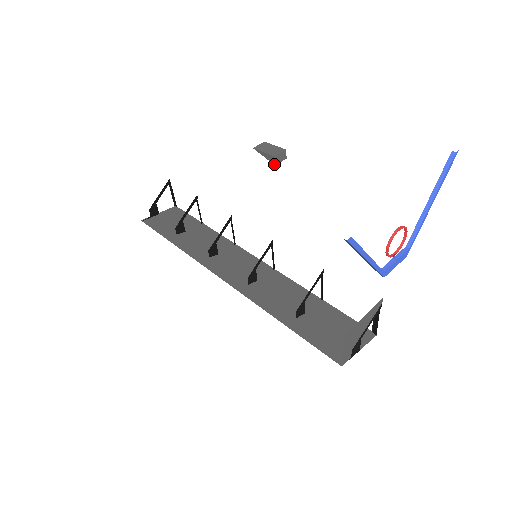
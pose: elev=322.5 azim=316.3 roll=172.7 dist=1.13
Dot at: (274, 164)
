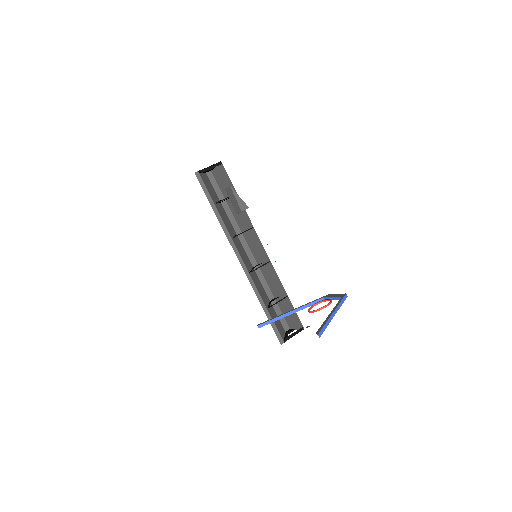
Dot at: occluded
